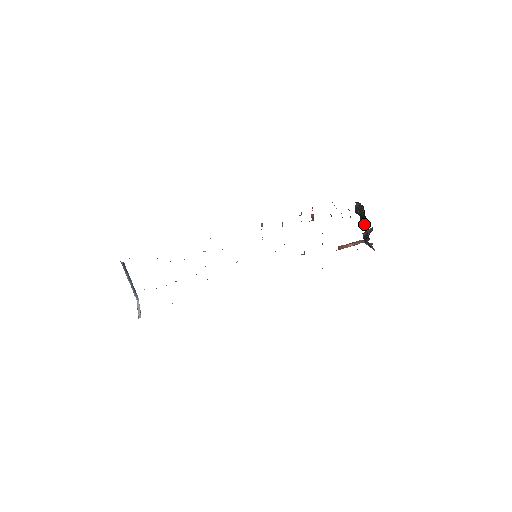
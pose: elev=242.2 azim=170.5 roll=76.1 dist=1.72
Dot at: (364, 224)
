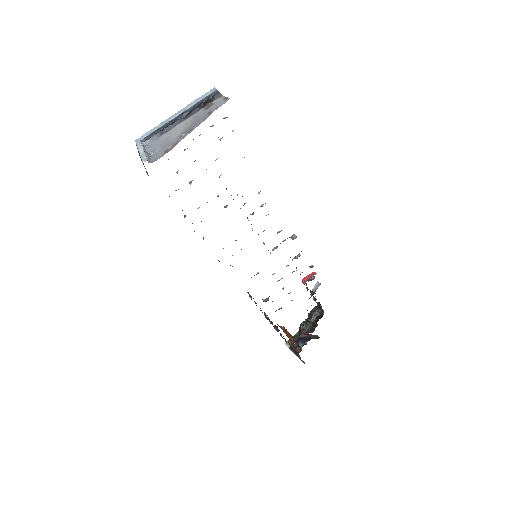
Dot at: (306, 327)
